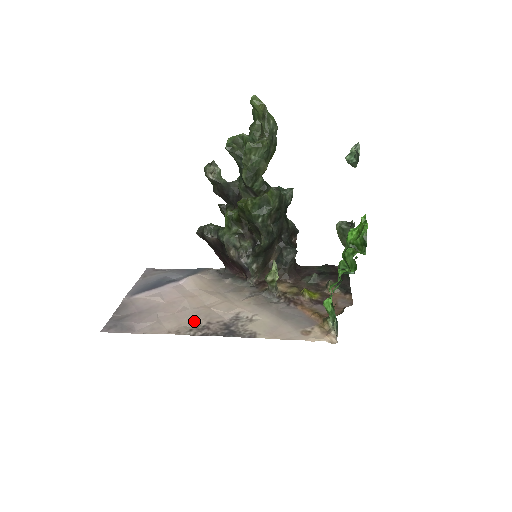
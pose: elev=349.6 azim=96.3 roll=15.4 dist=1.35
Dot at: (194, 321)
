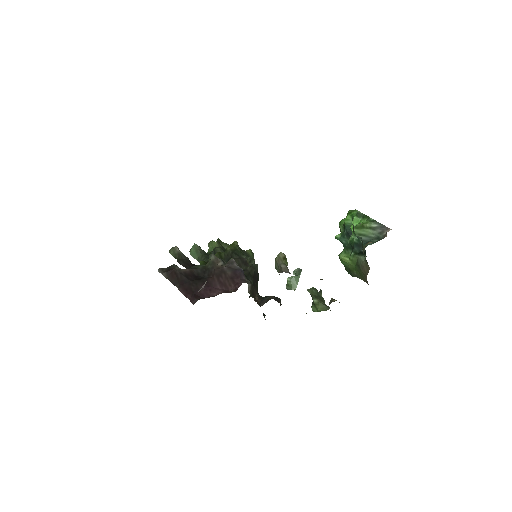
Dot at: occluded
